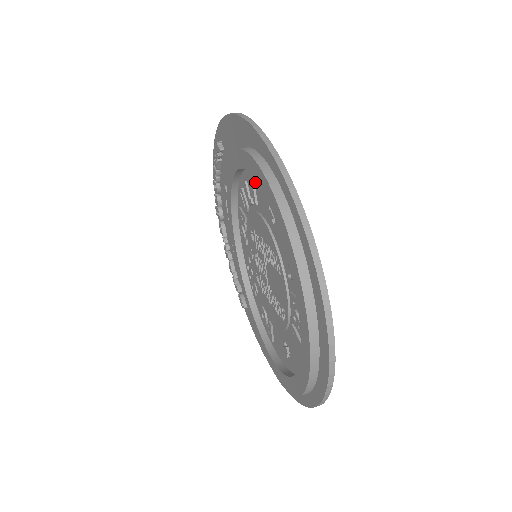
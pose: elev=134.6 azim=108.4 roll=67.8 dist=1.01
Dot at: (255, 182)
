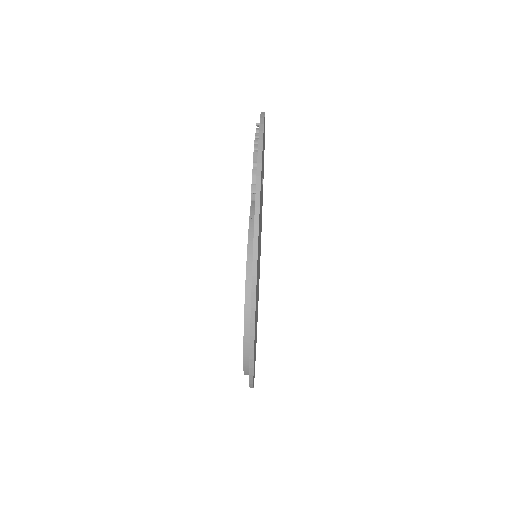
Dot at: occluded
